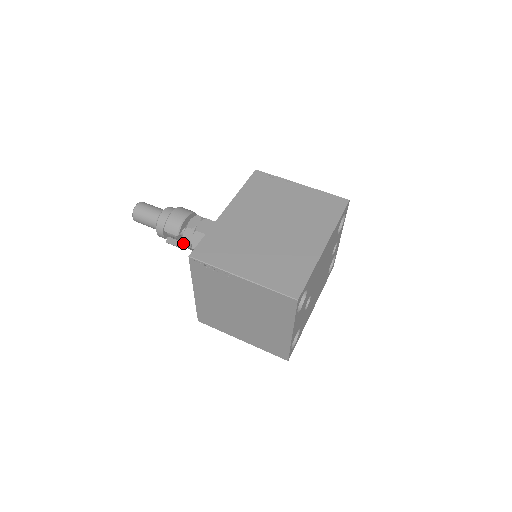
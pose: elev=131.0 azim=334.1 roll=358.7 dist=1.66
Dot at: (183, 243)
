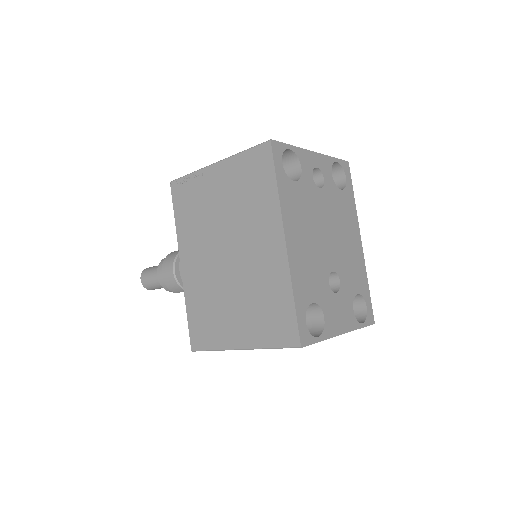
Dot at: occluded
